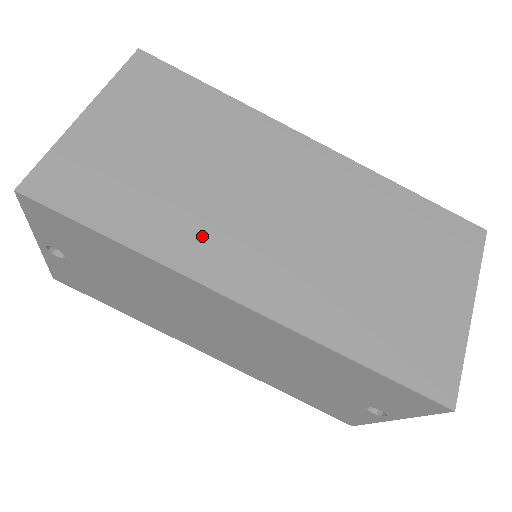
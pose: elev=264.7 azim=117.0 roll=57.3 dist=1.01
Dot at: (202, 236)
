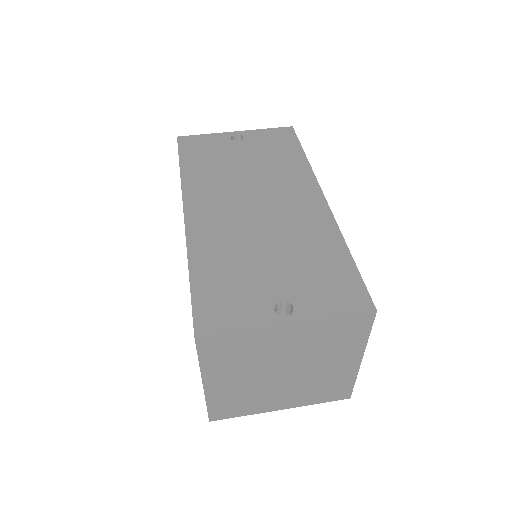
Dot at: occluded
